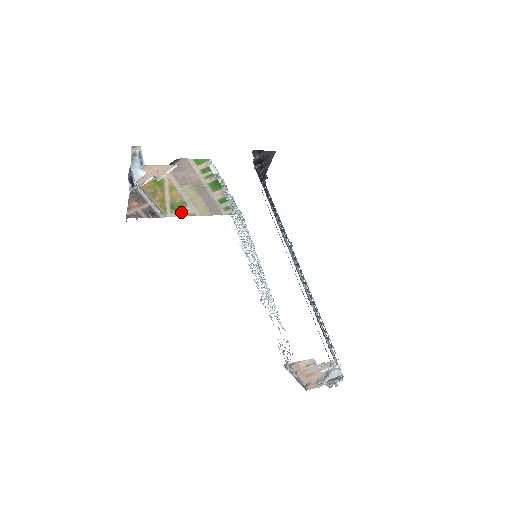
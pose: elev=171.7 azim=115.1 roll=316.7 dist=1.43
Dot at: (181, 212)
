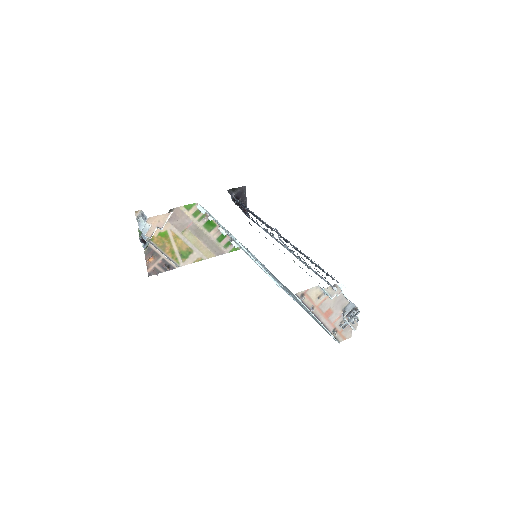
Dot at: (190, 259)
